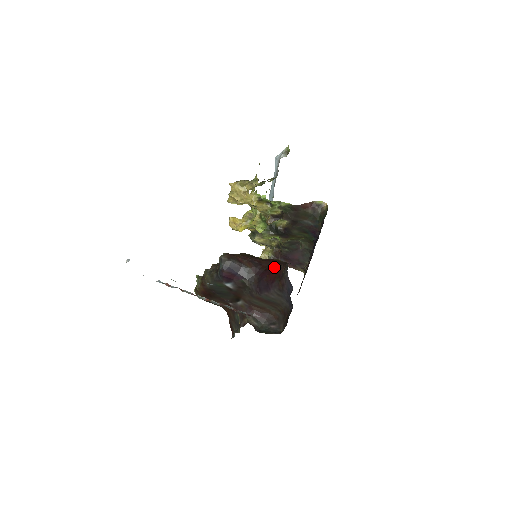
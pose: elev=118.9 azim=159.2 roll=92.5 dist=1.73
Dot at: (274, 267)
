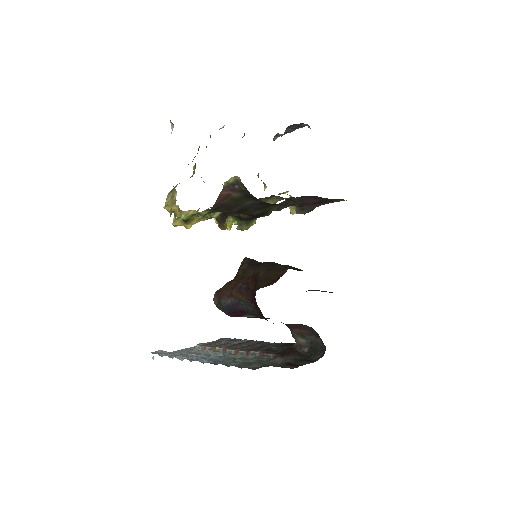
Dot at: (254, 294)
